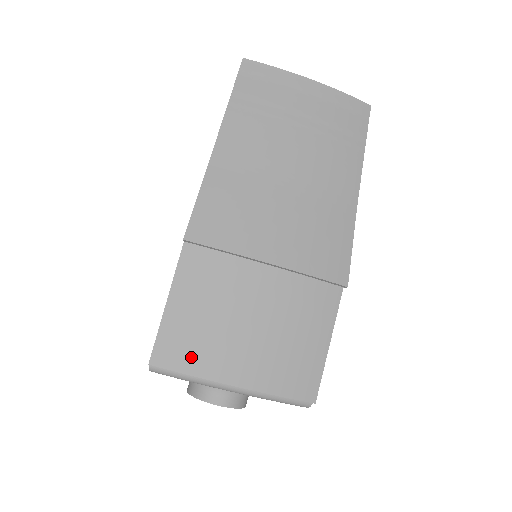
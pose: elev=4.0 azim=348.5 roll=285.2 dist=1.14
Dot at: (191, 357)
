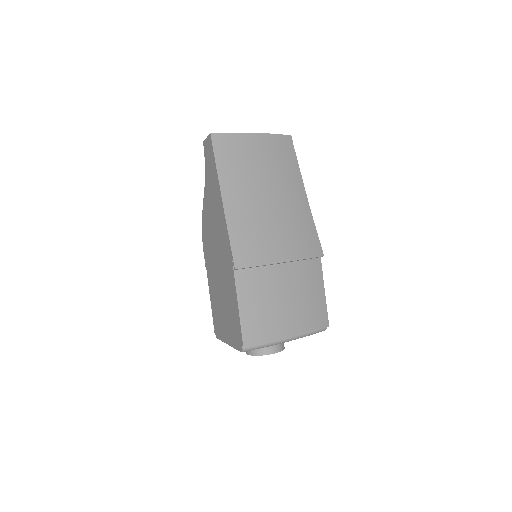
Dot at: (264, 333)
